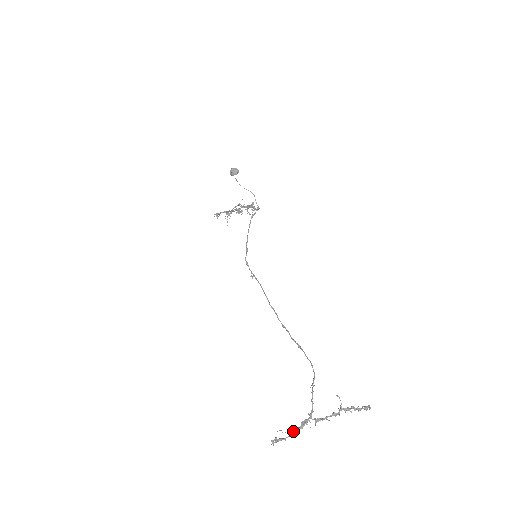
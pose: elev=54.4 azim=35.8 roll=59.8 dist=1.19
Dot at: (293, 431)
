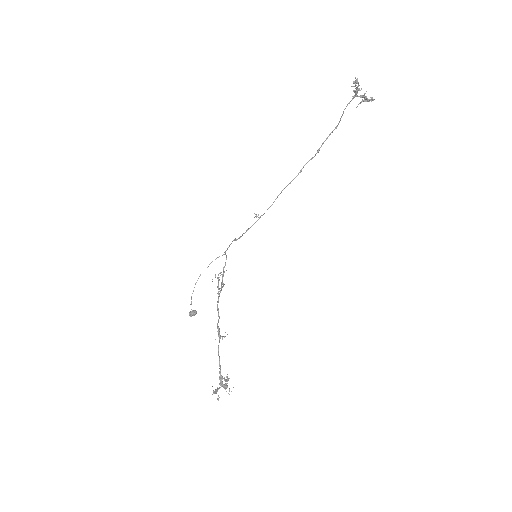
Dot at: (357, 87)
